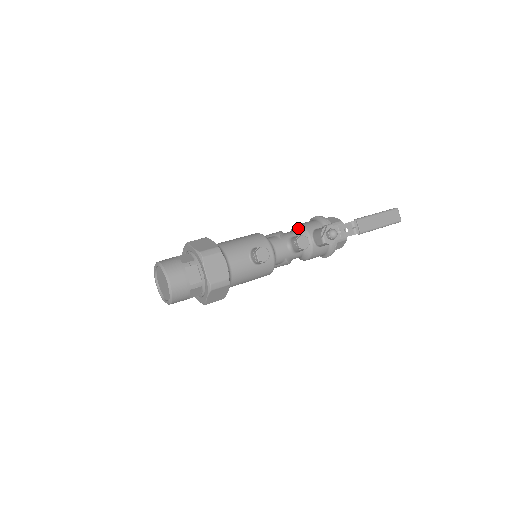
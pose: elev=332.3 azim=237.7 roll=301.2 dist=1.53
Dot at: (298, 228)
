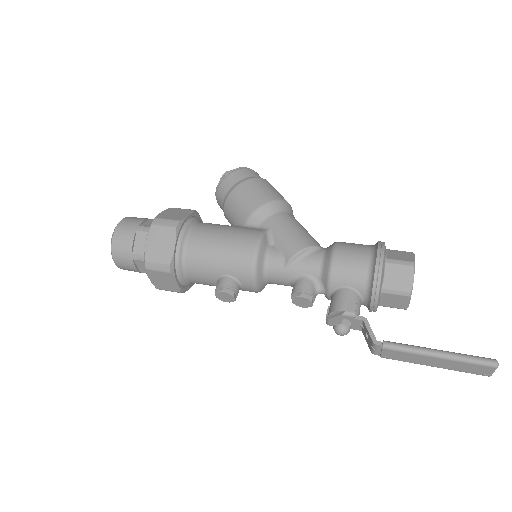
Dot at: (326, 265)
